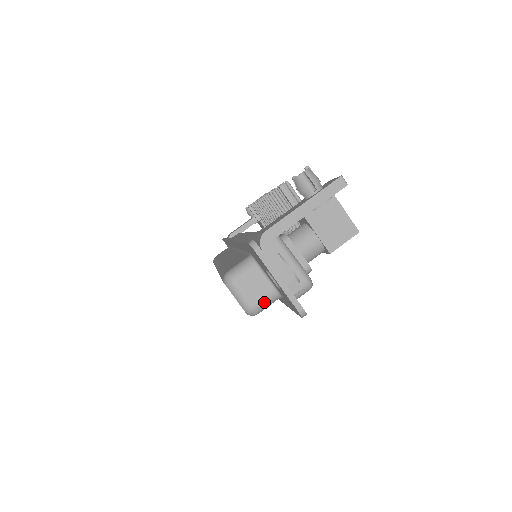
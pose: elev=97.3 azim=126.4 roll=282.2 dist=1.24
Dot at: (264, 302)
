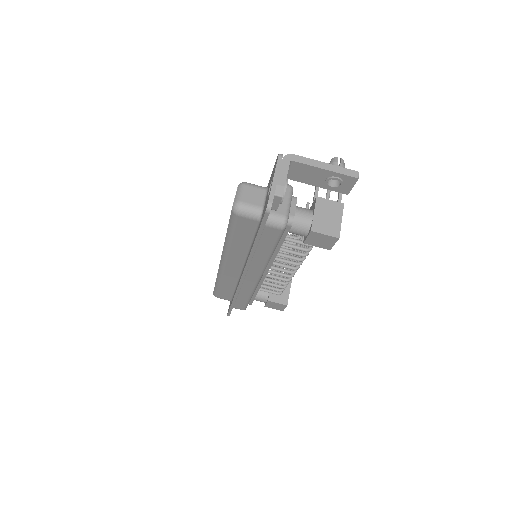
Dot at: (249, 208)
